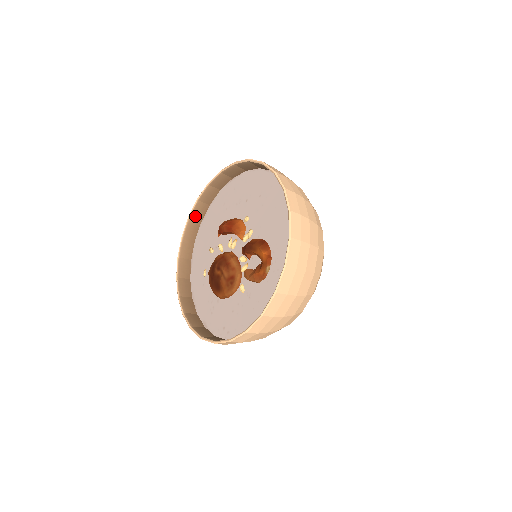
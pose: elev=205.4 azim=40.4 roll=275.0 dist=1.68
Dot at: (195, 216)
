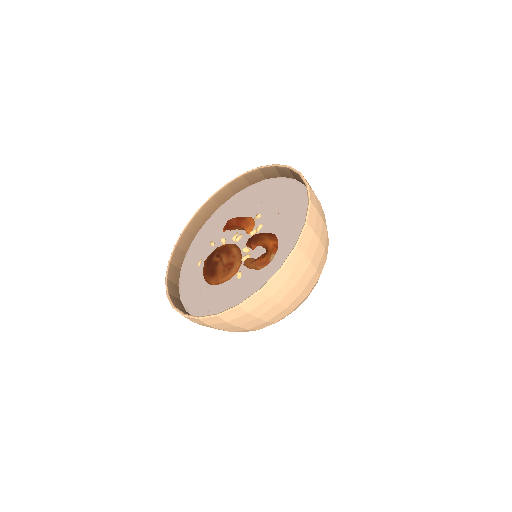
Dot at: (203, 212)
